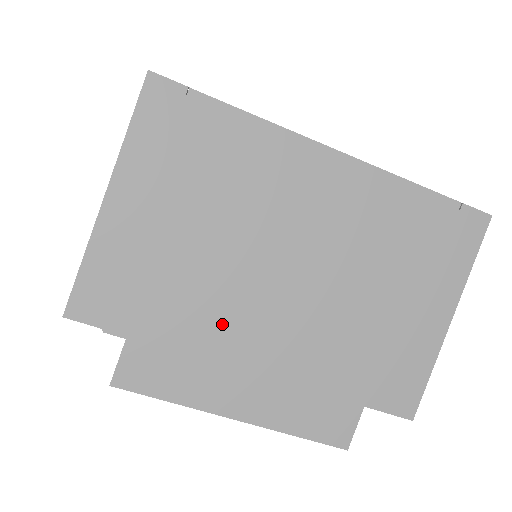
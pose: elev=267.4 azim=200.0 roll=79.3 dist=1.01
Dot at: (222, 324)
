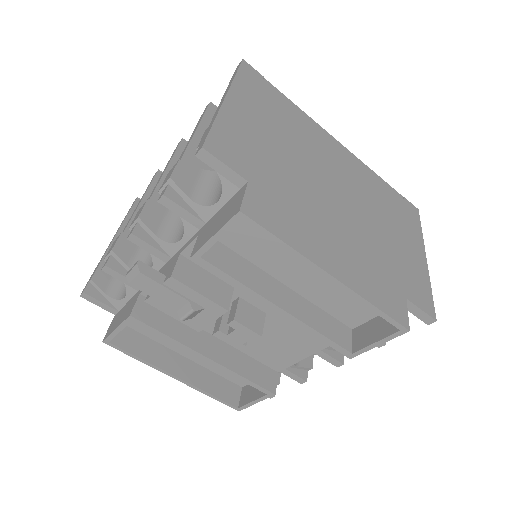
Dot at: (307, 203)
